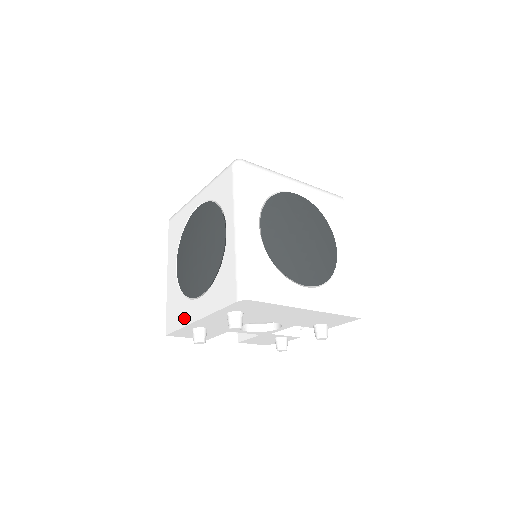
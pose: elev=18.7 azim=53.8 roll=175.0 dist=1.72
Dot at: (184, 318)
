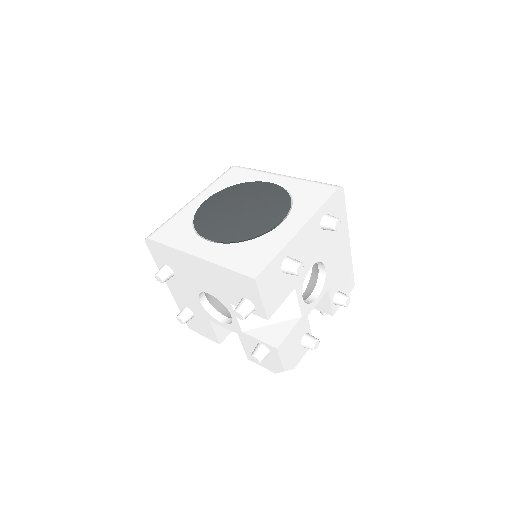
Dot at: (276, 244)
